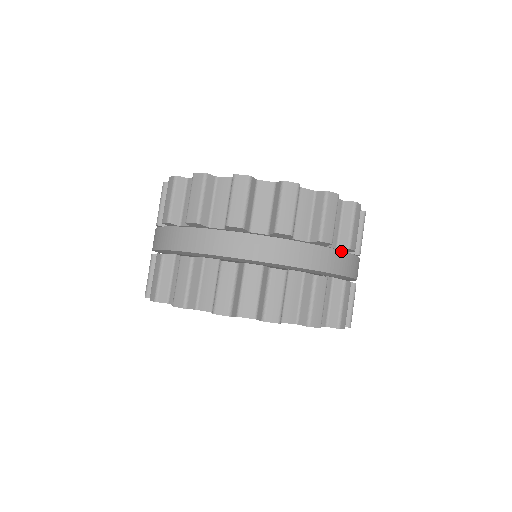
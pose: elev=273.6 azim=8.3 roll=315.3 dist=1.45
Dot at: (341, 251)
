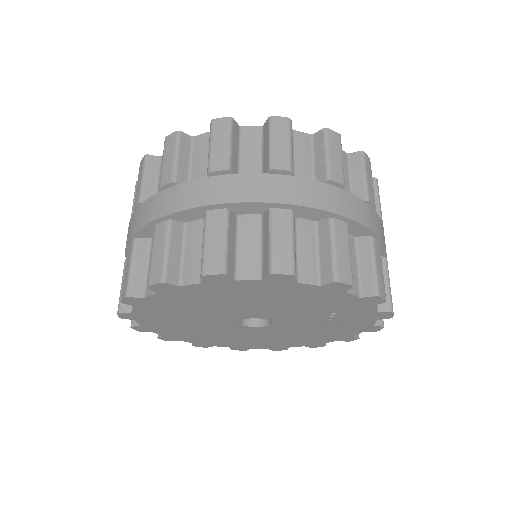
Dot at: occluded
